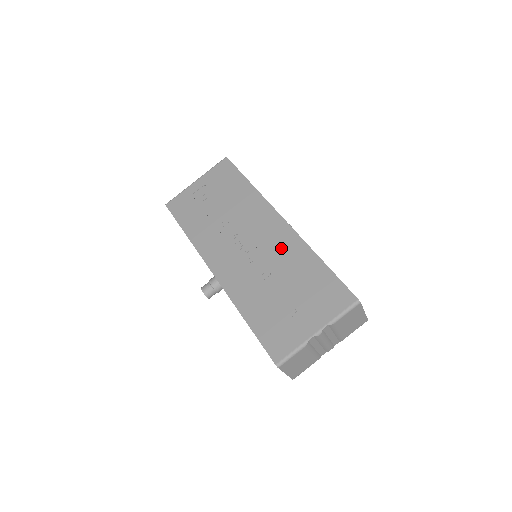
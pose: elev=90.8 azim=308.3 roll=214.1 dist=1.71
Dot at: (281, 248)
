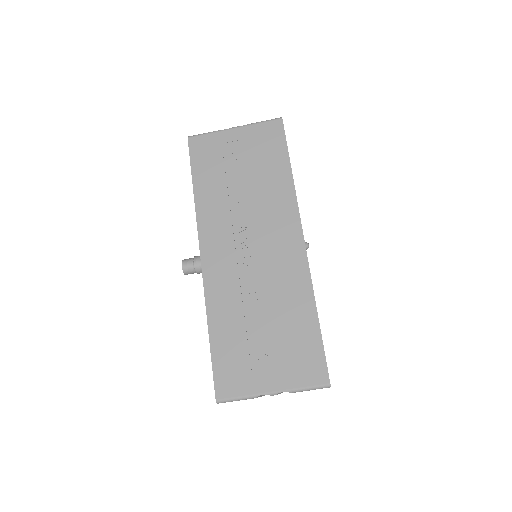
Dot at: (284, 275)
